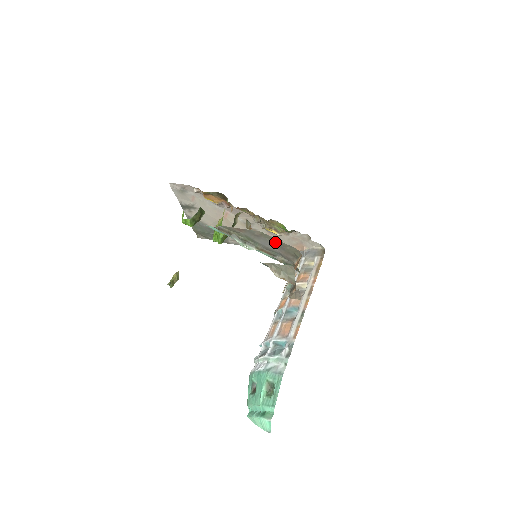
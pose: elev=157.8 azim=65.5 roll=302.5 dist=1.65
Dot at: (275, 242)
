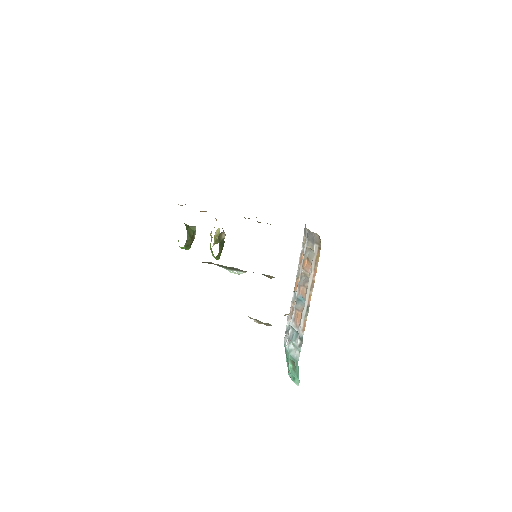
Dot at: occluded
